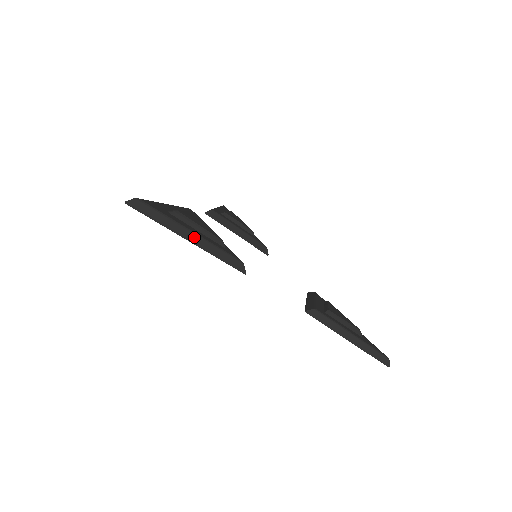
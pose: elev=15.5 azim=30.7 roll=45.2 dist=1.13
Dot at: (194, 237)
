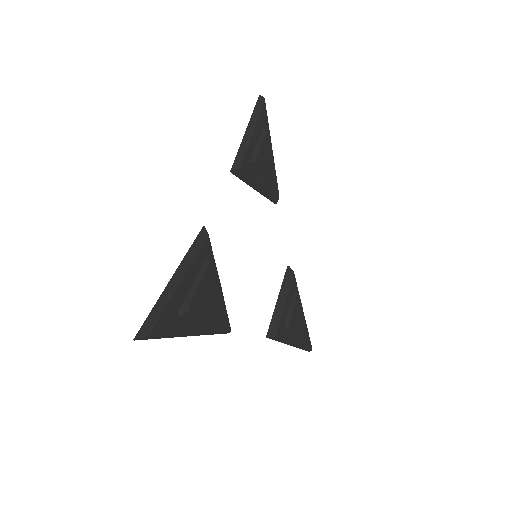
Dot at: (193, 334)
